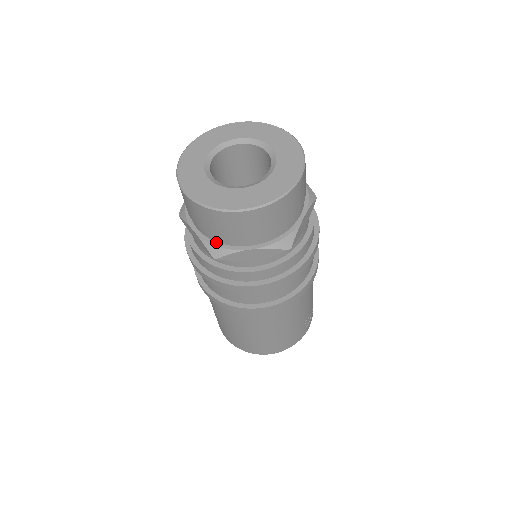
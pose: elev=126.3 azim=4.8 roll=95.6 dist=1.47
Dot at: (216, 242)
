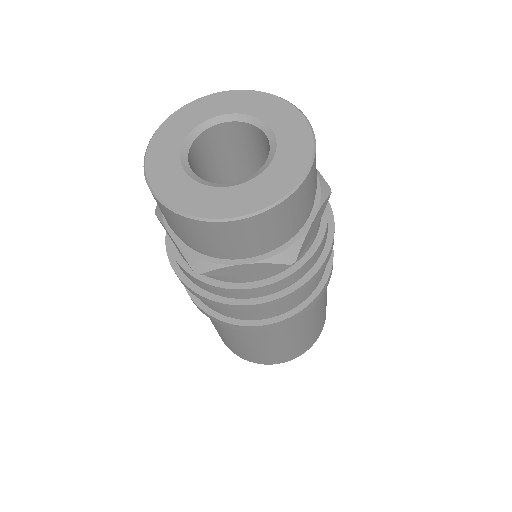
Dot at: (278, 248)
